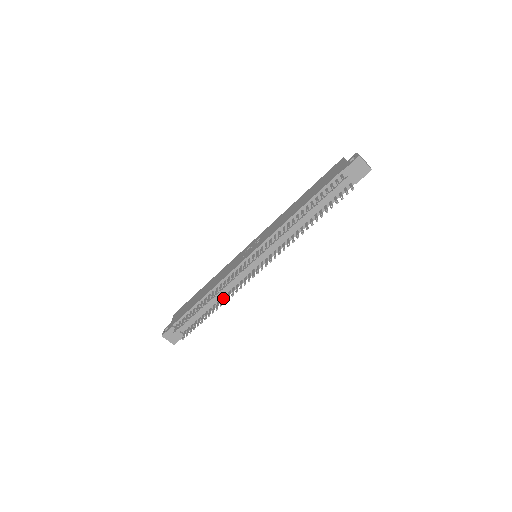
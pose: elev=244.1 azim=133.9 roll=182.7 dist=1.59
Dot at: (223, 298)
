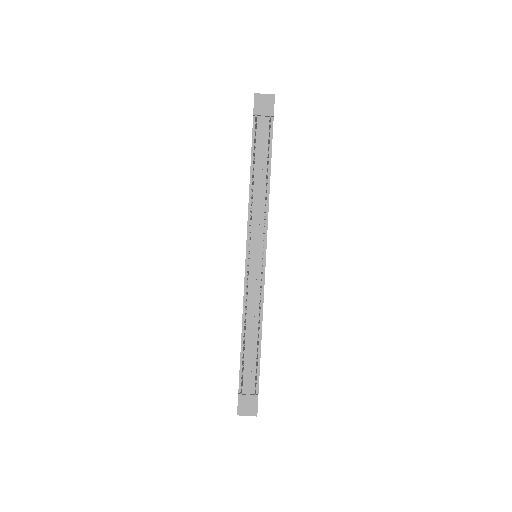
Dot at: (260, 321)
